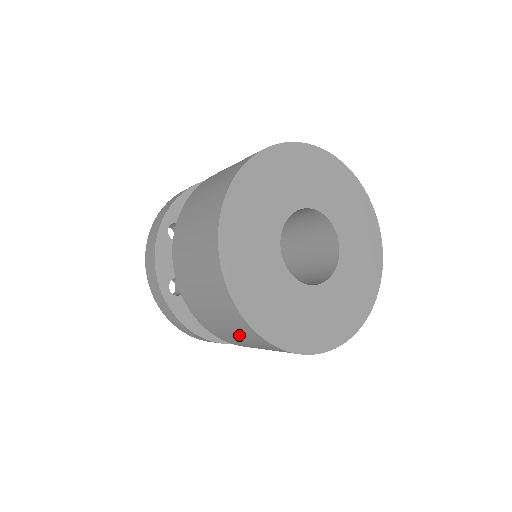
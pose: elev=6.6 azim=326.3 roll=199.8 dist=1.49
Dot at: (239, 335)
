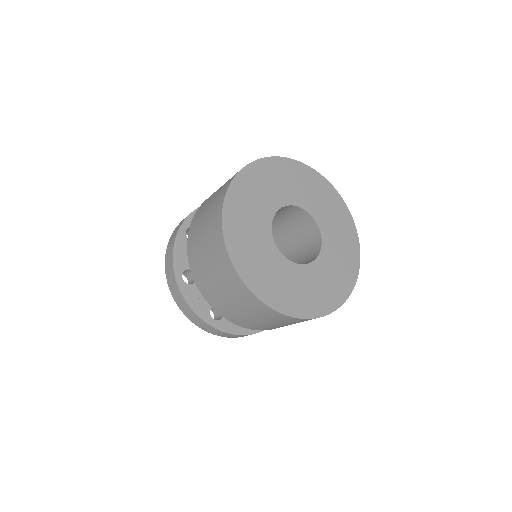
Dot at: occluded
